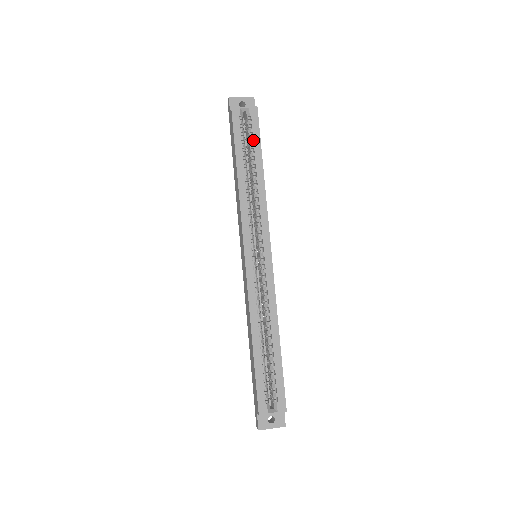
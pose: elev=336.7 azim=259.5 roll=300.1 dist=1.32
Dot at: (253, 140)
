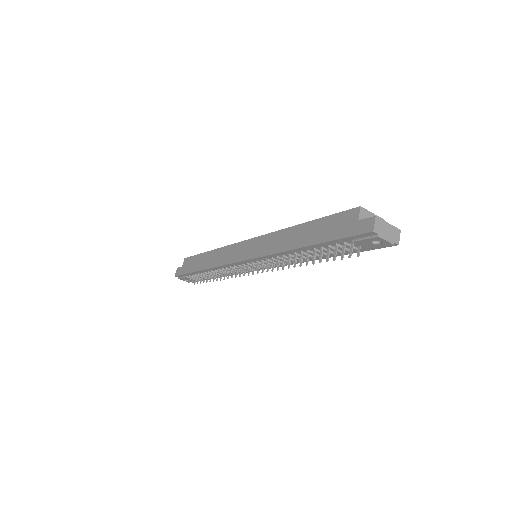
Dot at: occluded
